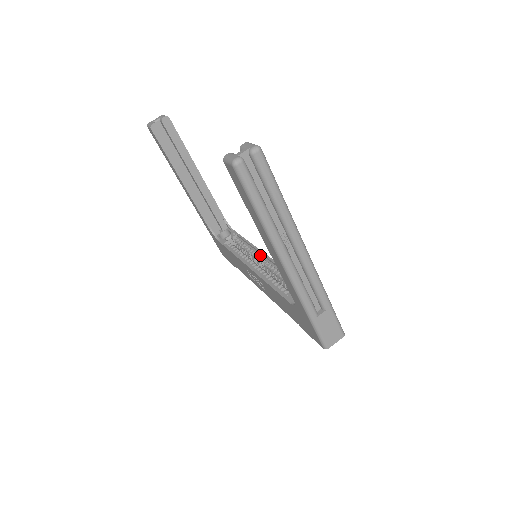
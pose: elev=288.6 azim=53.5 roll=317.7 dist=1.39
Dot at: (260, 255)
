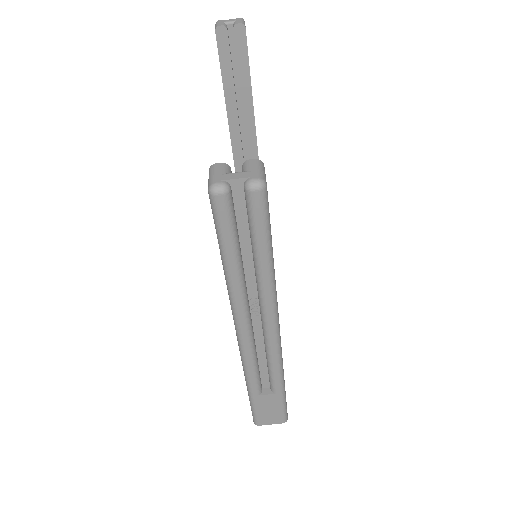
Dot at: occluded
